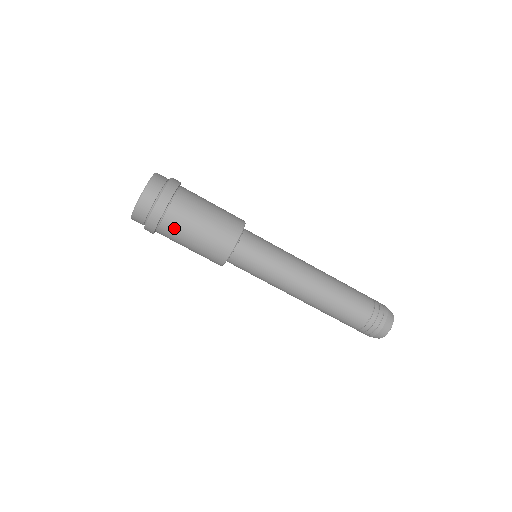
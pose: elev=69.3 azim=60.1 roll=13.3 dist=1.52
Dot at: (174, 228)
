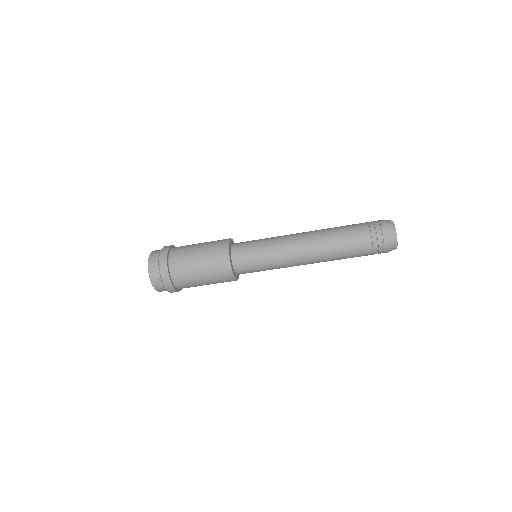
Dot at: (182, 273)
